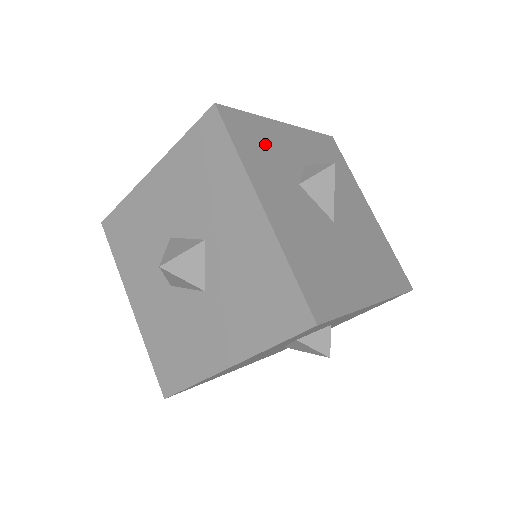
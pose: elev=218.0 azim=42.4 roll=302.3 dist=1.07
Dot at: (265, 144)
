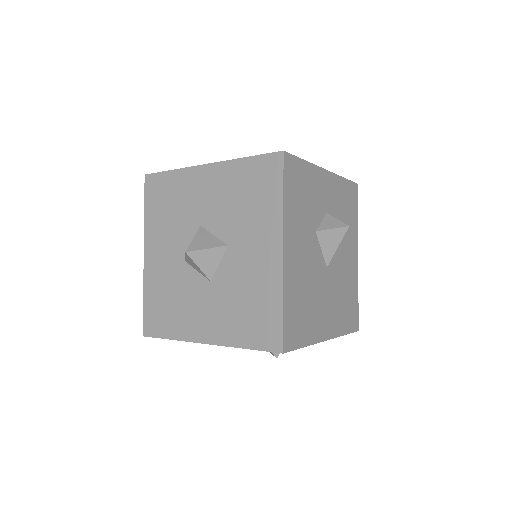
Dot at: (305, 192)
